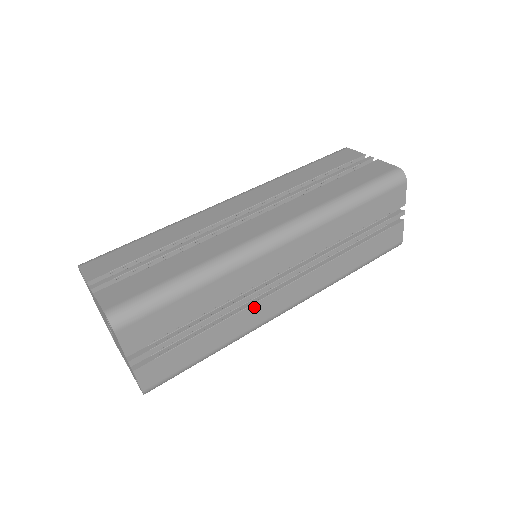
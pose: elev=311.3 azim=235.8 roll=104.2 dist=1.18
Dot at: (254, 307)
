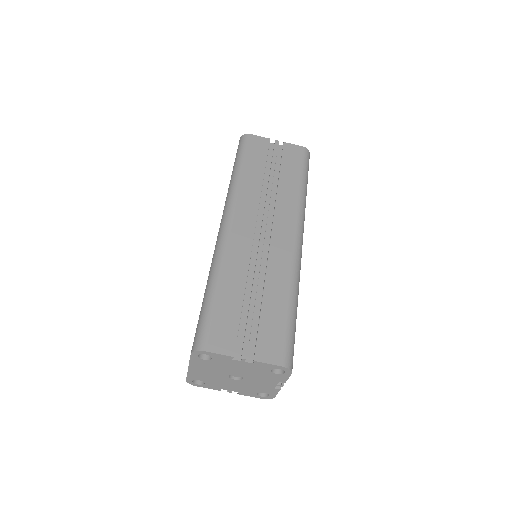
Dot at: occluded
